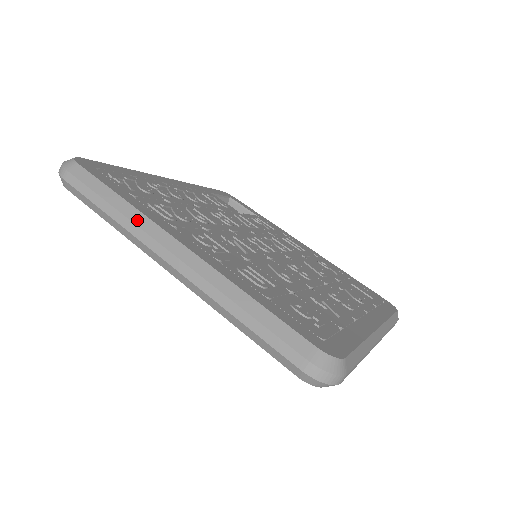
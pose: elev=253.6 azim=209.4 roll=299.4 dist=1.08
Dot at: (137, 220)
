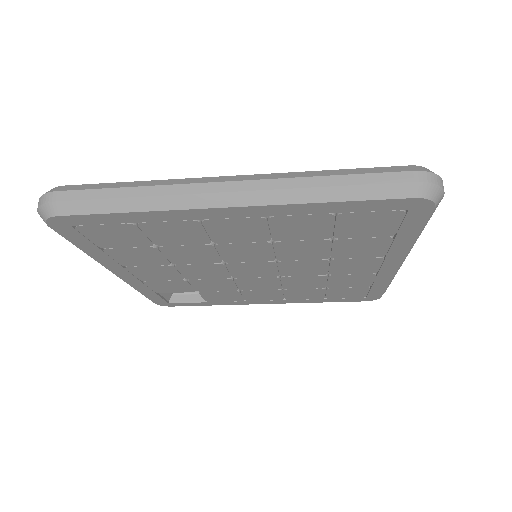
Dot at: (170, 183)
